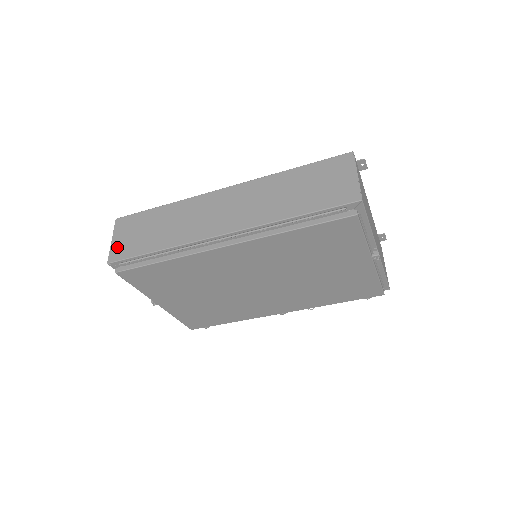
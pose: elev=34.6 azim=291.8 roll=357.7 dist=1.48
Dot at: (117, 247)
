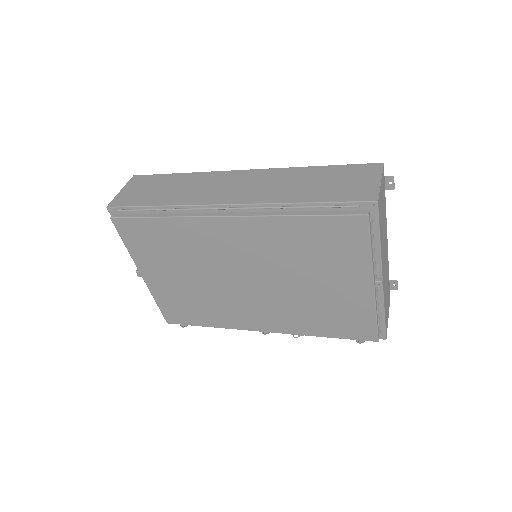
Dot at: (122, 196)
